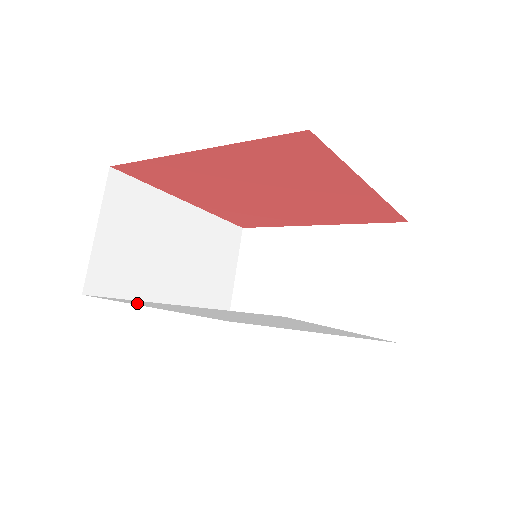
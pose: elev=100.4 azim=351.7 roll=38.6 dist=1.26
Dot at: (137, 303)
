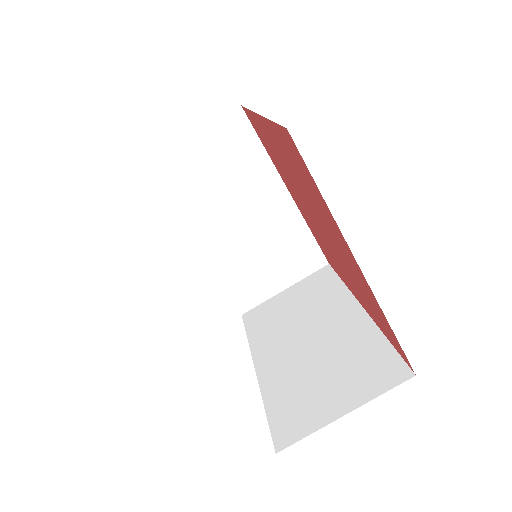
Dot at: occluded
